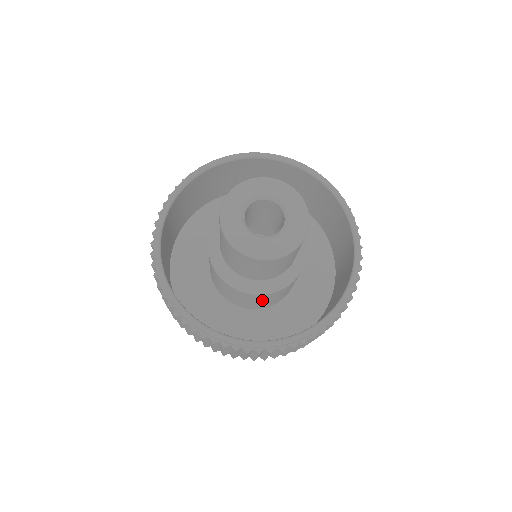
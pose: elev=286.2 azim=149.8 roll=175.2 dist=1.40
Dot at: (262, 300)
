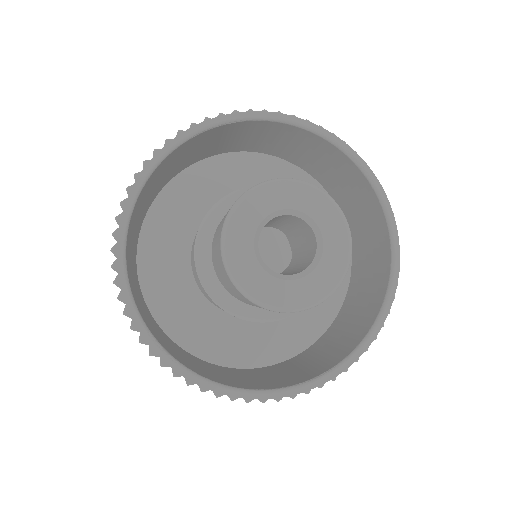
Dot at: occluded
